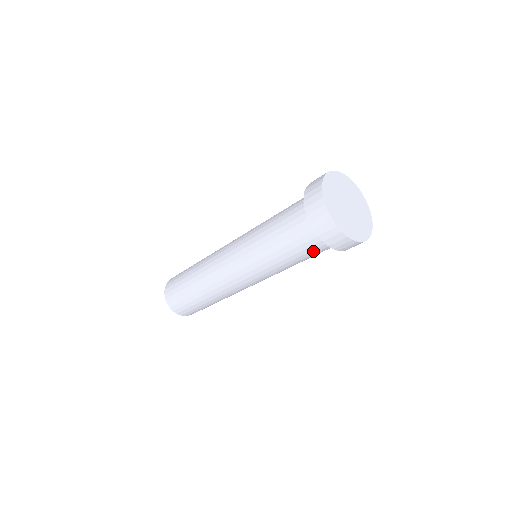
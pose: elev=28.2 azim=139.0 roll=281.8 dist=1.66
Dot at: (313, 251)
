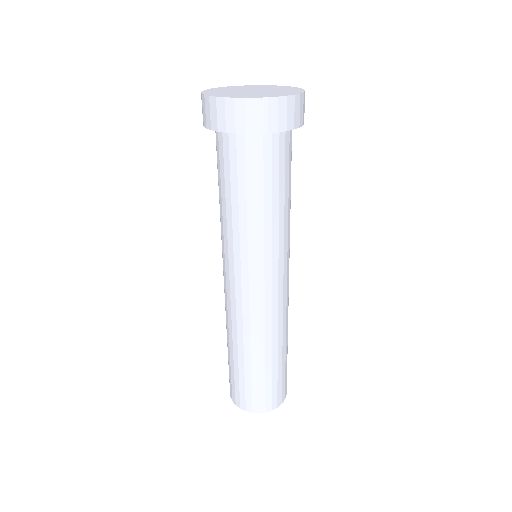
Dot at: (266, 168)
